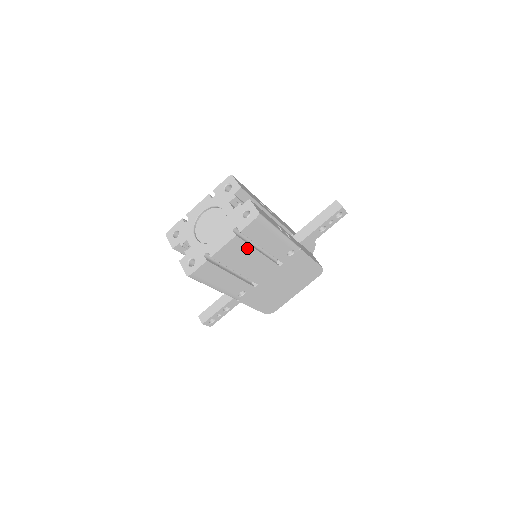
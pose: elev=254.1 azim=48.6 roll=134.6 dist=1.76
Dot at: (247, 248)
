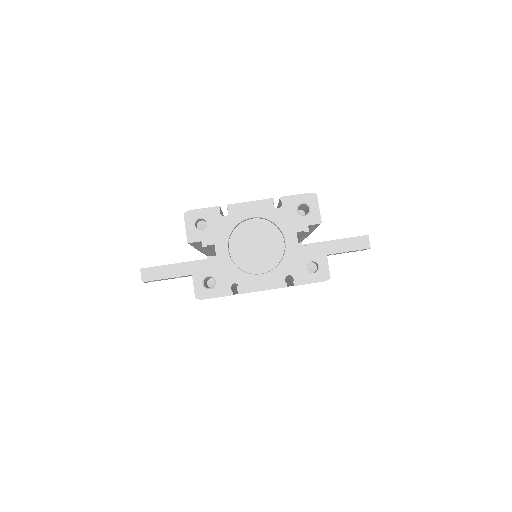
Dot at: occluded
